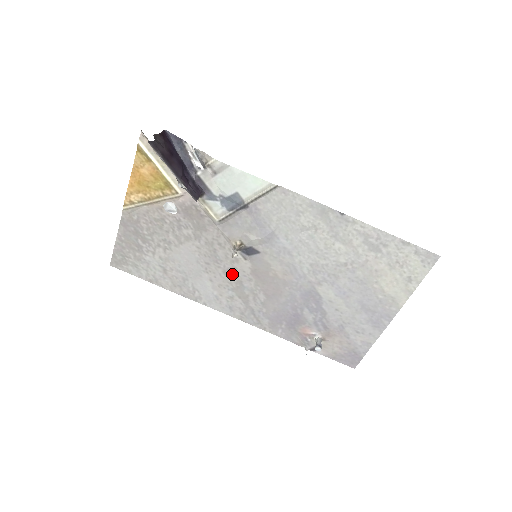
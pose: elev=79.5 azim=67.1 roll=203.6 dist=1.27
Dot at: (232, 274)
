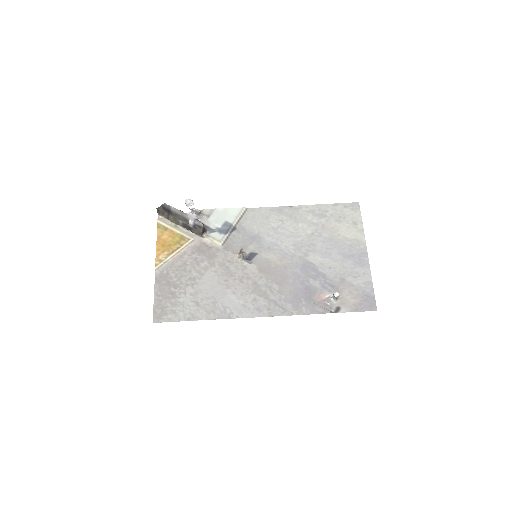
Dot at: (247, 280)
